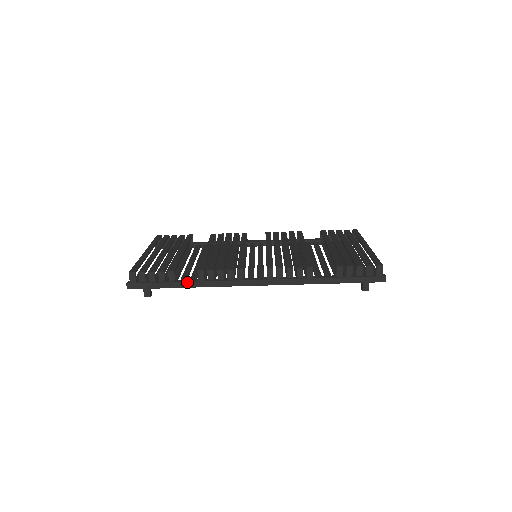
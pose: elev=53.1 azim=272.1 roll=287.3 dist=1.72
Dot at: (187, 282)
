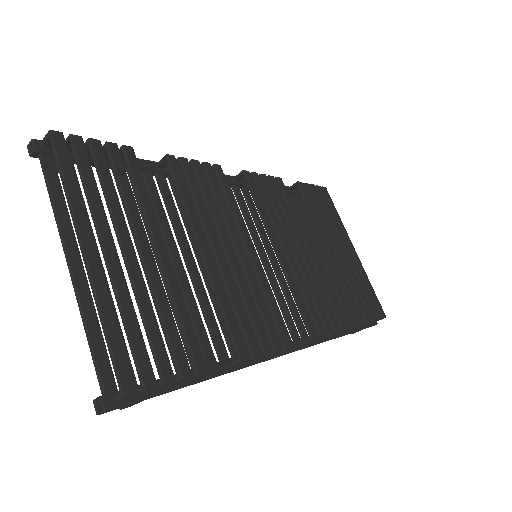
Dot at: occluded
